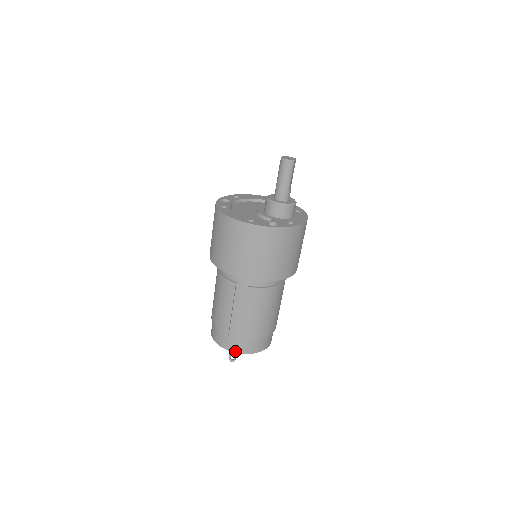
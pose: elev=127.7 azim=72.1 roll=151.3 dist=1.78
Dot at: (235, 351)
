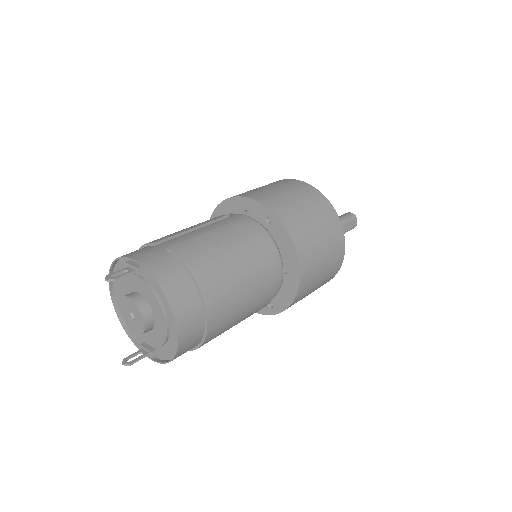
Dot at: (138, 260)
